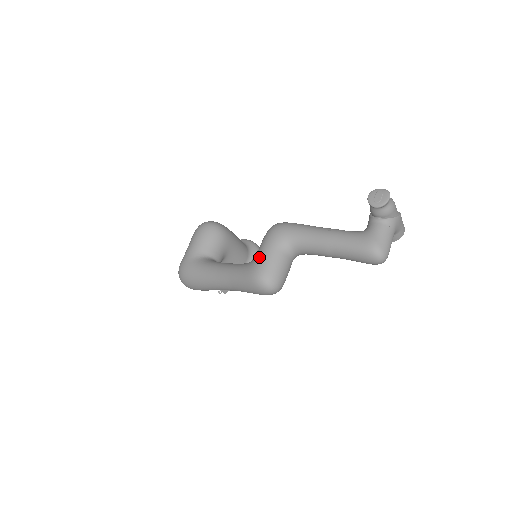
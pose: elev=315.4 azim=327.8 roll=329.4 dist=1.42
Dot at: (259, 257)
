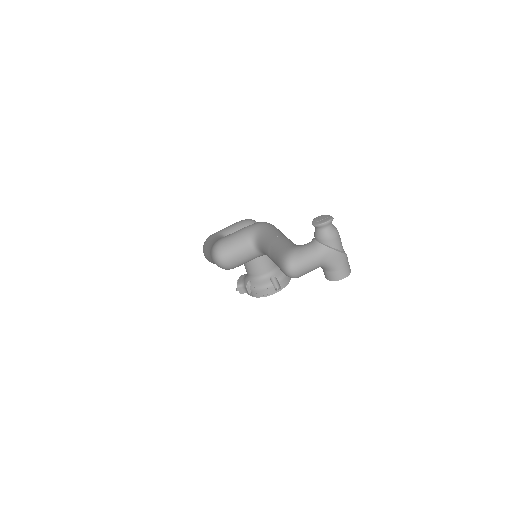
Dot at: occluded
